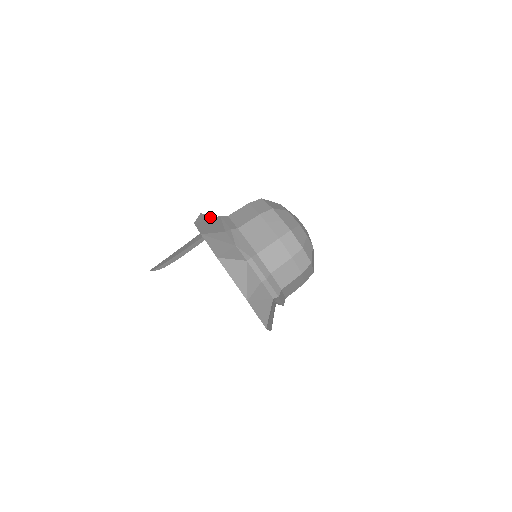
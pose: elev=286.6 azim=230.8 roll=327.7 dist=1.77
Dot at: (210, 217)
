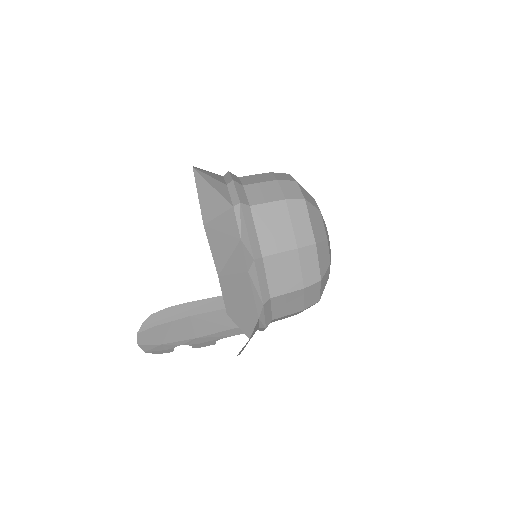
Dot at: occluded
